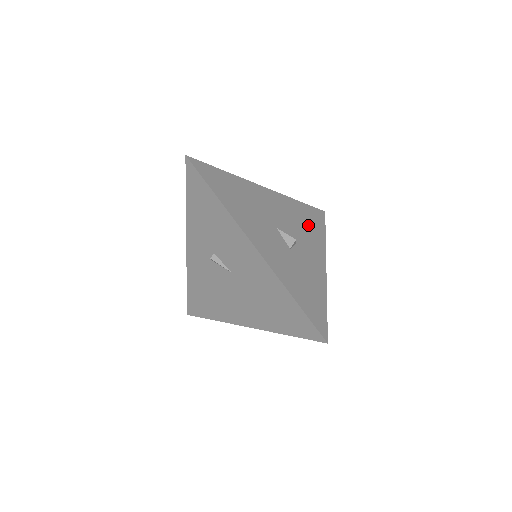
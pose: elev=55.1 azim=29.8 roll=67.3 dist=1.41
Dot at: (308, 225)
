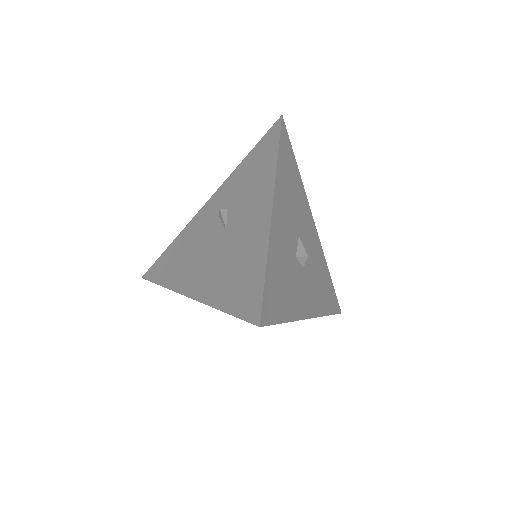
Dot at: (322, 286)
